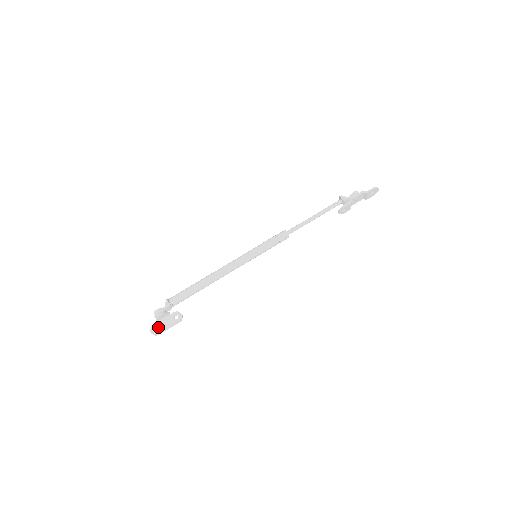
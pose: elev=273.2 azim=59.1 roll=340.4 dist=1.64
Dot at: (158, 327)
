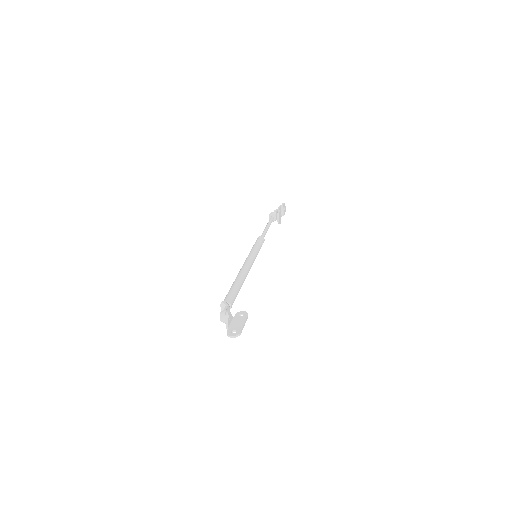
Dot at: (234, 329)
